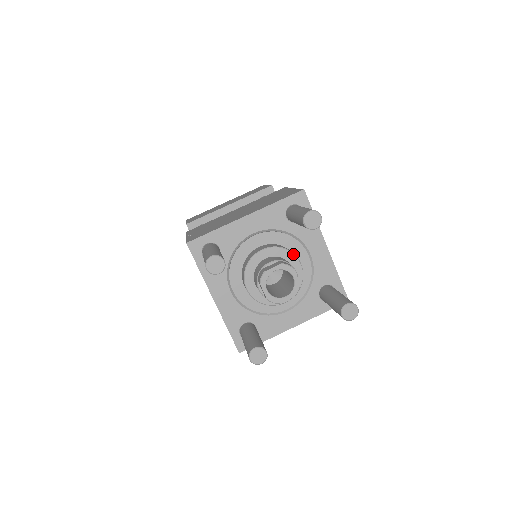
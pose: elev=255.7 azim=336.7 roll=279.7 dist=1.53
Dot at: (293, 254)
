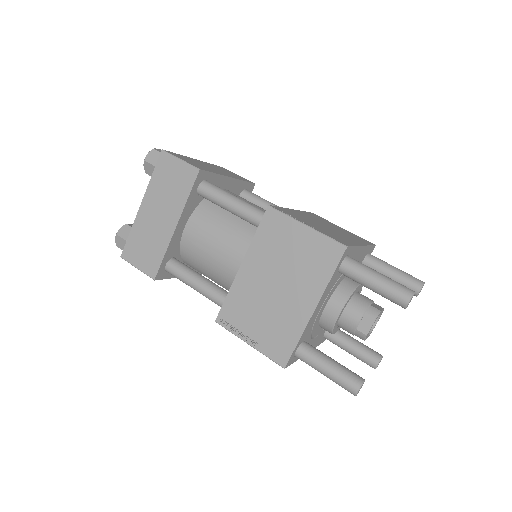
Dot at: occluded
